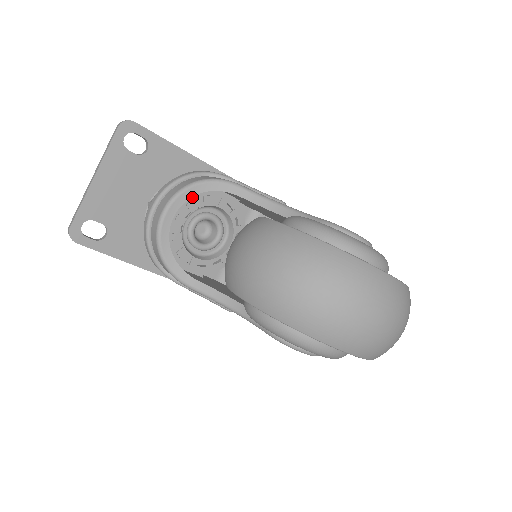
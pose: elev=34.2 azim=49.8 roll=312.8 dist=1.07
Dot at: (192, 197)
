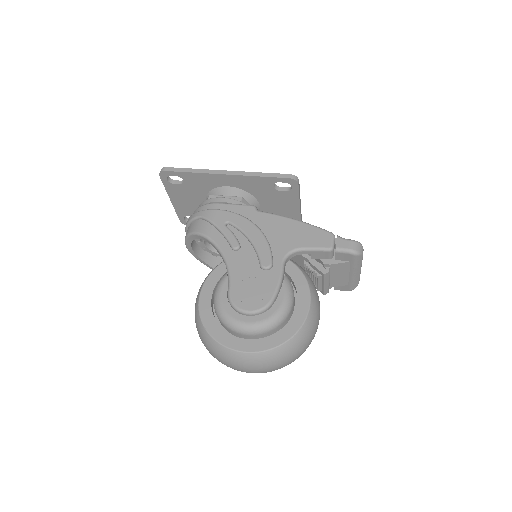
Dot at: occluded
